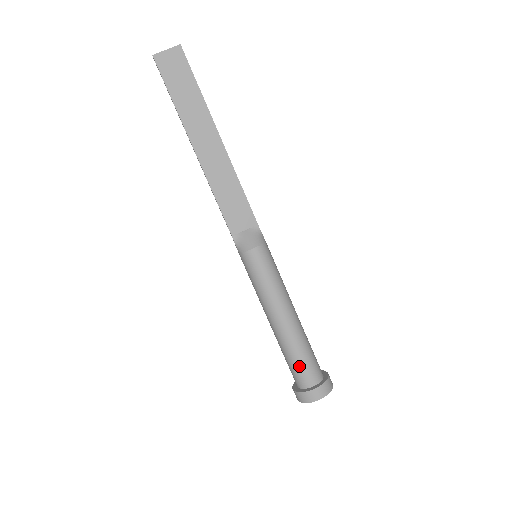
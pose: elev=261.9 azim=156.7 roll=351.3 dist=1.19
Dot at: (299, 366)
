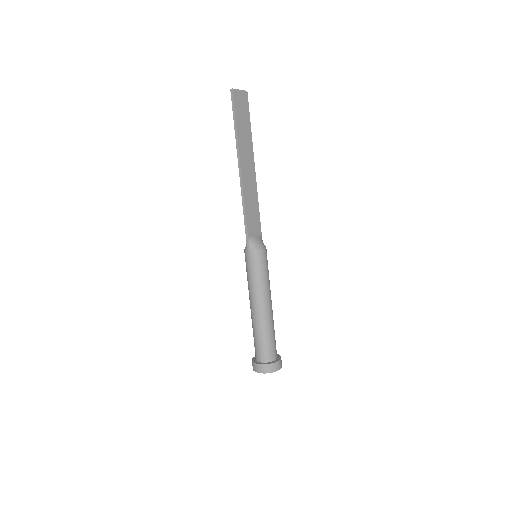
Dot at: (270, 343)
